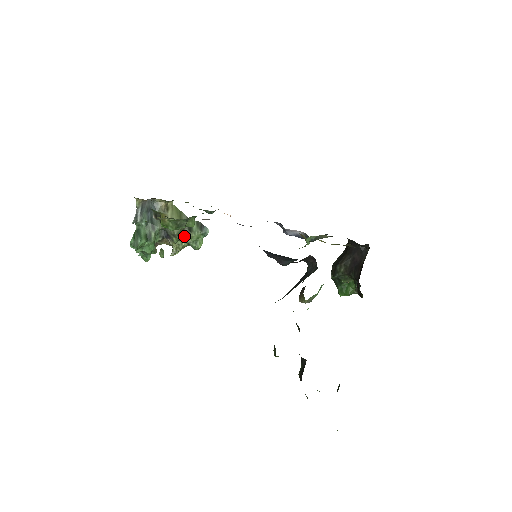
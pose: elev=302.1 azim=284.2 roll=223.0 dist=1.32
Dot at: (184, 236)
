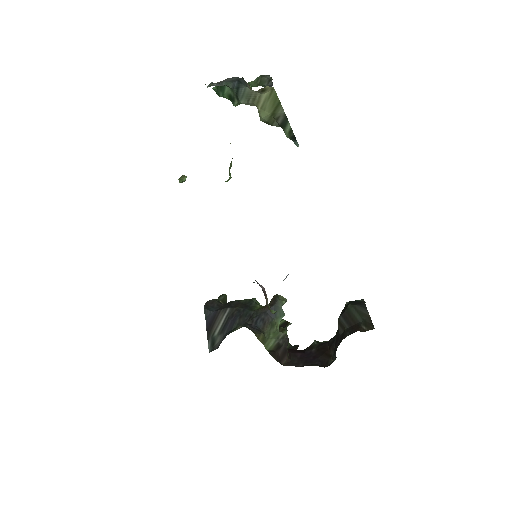
Dot at: occluded
